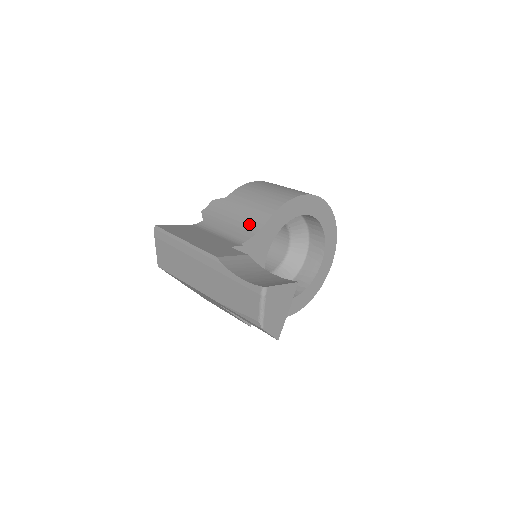
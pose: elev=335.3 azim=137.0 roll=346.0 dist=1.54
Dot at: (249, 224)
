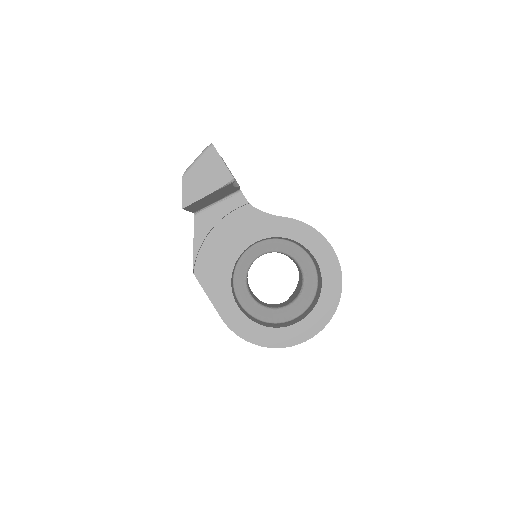
Dot at: occluded
